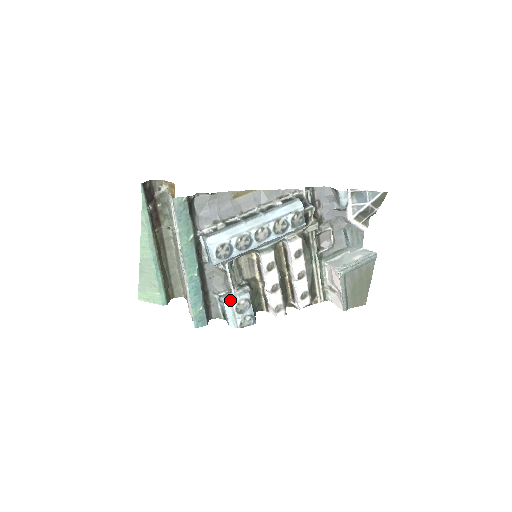
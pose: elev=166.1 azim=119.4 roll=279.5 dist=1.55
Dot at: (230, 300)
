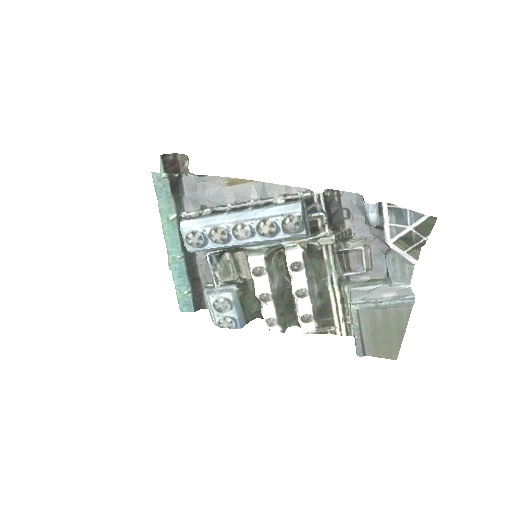
Dot at: (209, 294)
